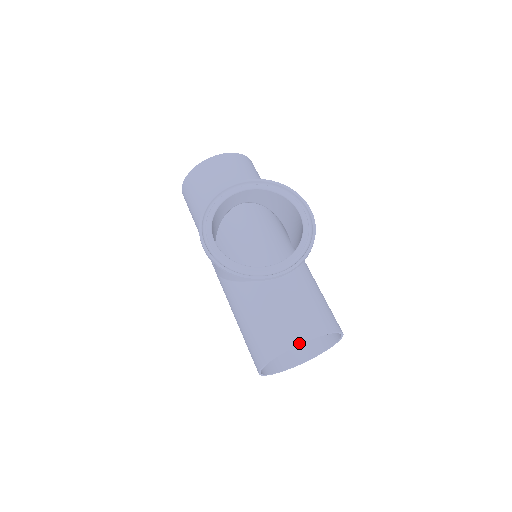
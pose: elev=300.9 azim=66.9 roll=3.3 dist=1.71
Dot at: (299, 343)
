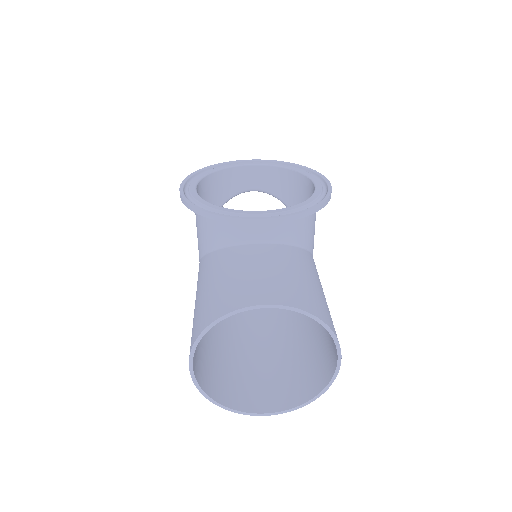
Dot at: (252, 305)
